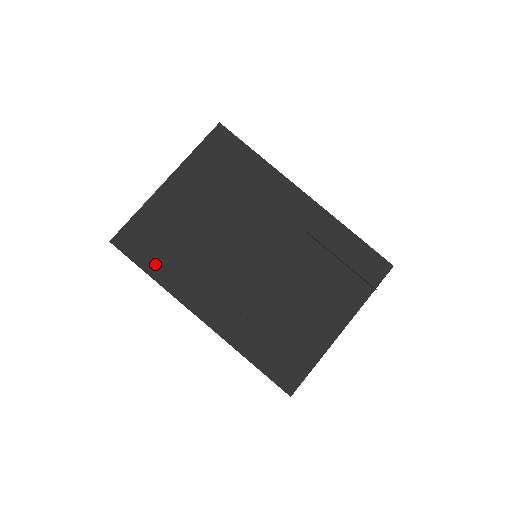
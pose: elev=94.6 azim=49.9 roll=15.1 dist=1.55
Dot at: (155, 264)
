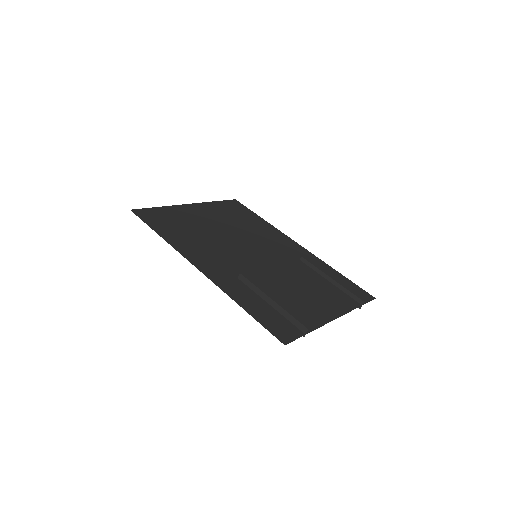
Dot at: (166, 231)
